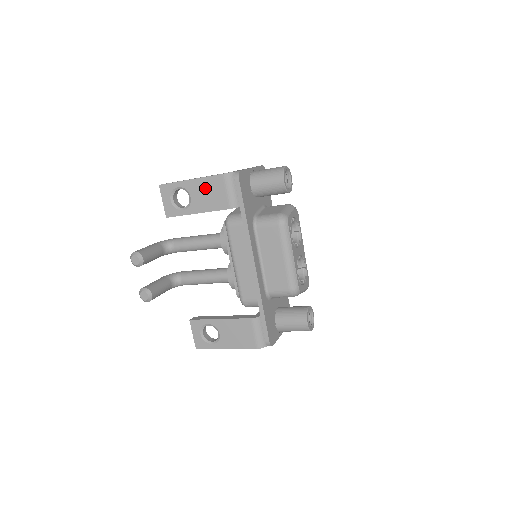
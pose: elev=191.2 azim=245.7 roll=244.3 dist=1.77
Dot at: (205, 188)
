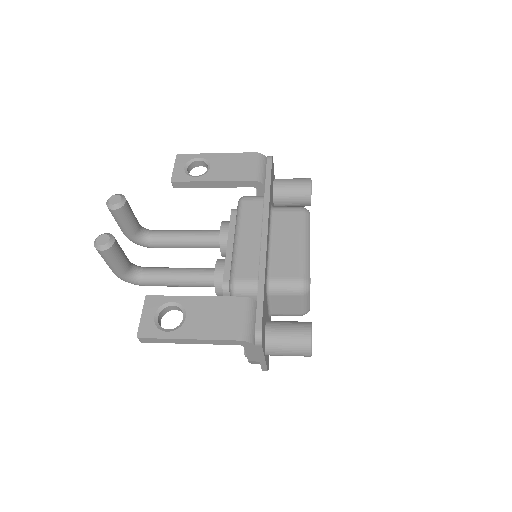
Dot at: (231, 161)
